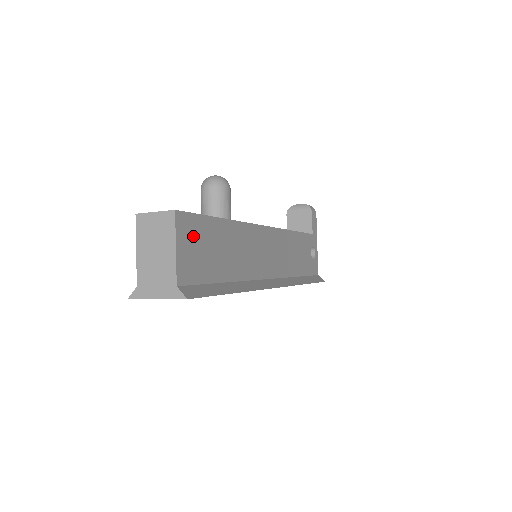
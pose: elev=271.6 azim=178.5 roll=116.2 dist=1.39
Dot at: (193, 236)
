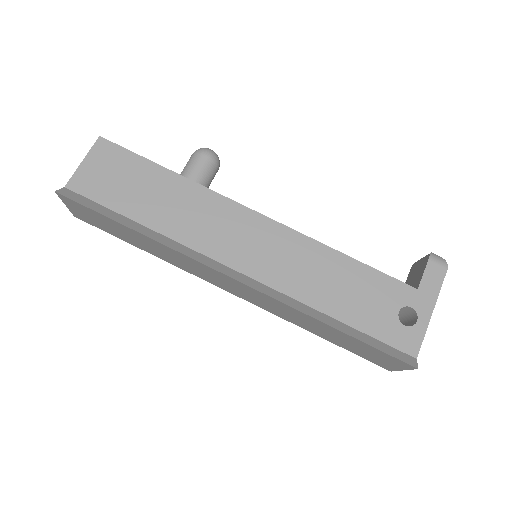
Dot at: (112, 163)
